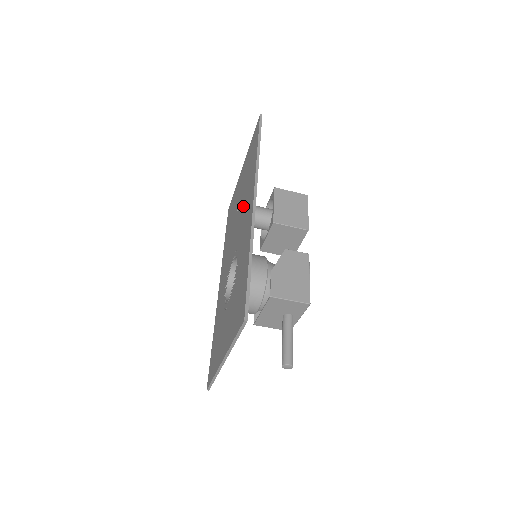
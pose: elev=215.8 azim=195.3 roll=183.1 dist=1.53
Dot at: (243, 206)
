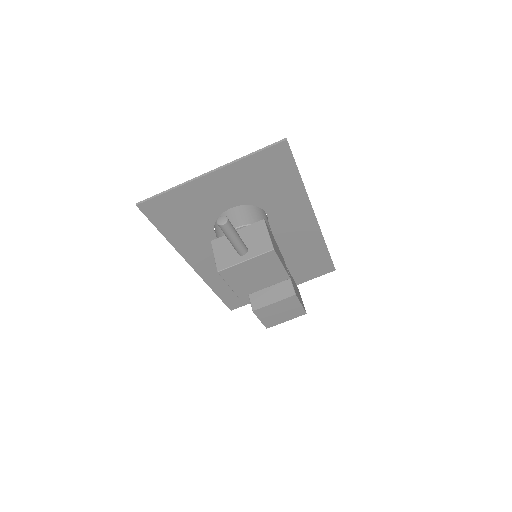
Dot at: (285, 245)
